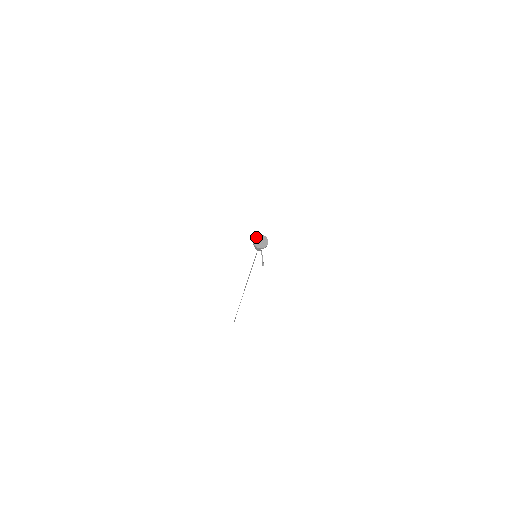
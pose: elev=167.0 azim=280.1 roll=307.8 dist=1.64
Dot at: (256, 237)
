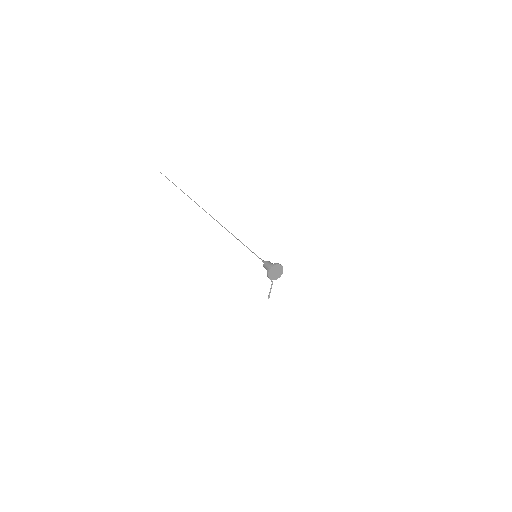
Dot at: (273, 268)
